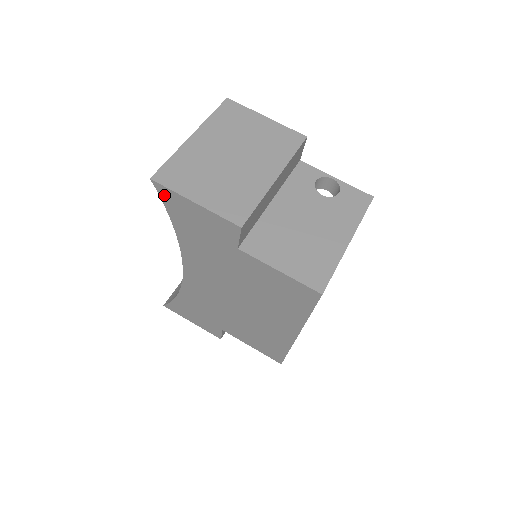
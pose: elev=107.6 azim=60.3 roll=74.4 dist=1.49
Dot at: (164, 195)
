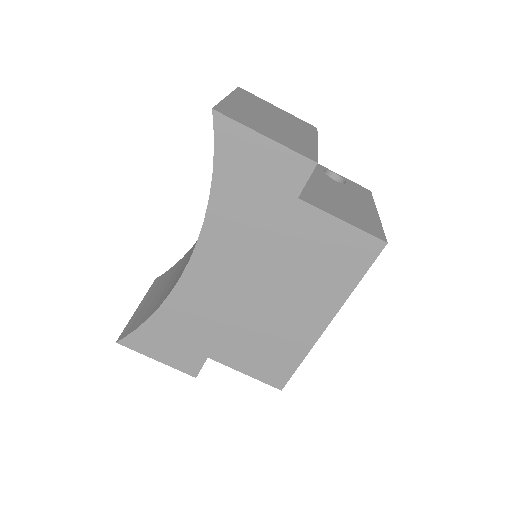
Dot at: (222, 132)
